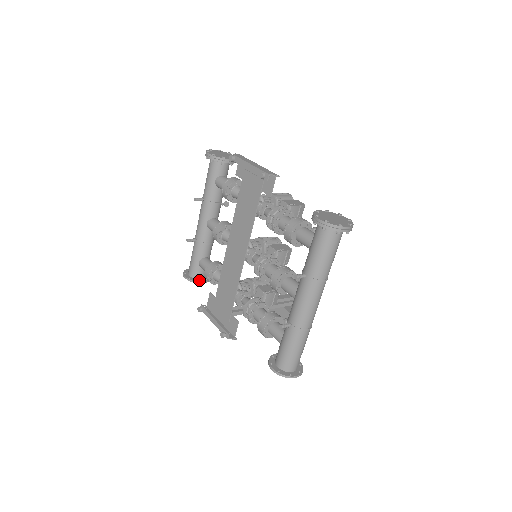
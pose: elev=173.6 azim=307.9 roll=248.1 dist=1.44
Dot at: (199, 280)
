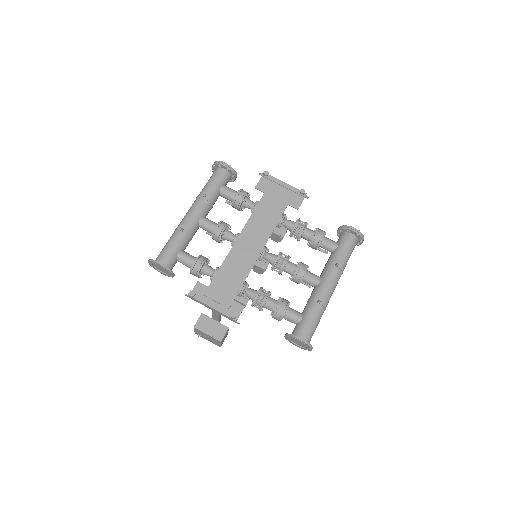
Dot at: (171, 271)
